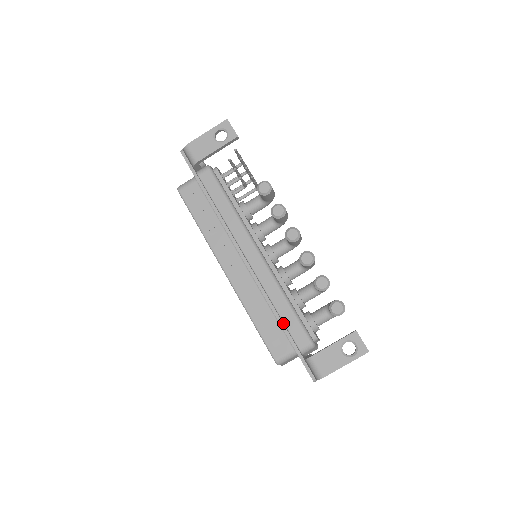
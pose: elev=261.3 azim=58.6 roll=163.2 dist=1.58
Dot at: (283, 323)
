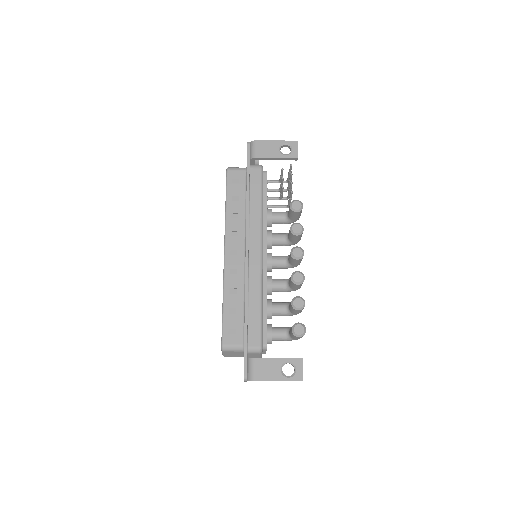
Dot at: (247, 318)
